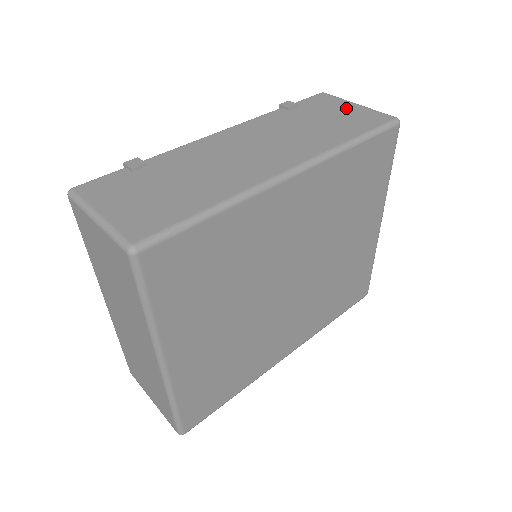
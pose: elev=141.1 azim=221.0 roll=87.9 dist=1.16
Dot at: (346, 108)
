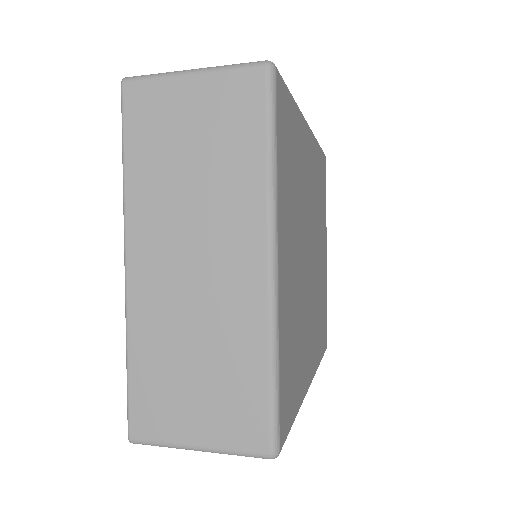
Dot at: occluded
